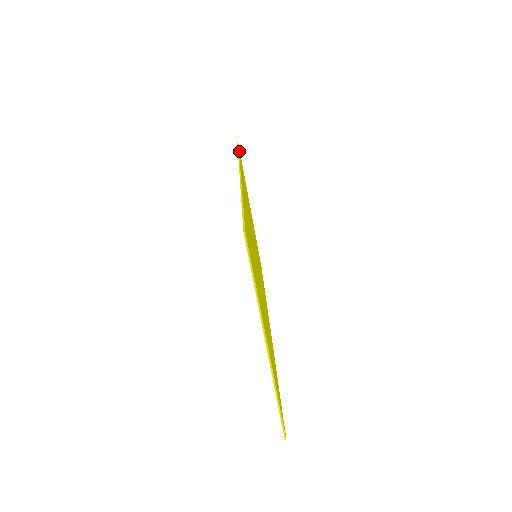
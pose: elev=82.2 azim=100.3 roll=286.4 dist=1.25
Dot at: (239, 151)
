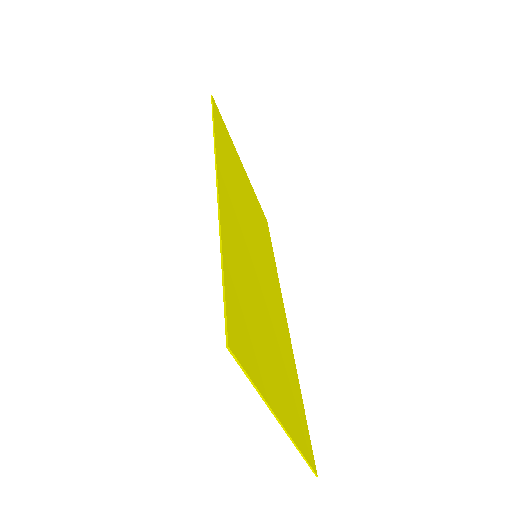
Dot at: (215, 109)
